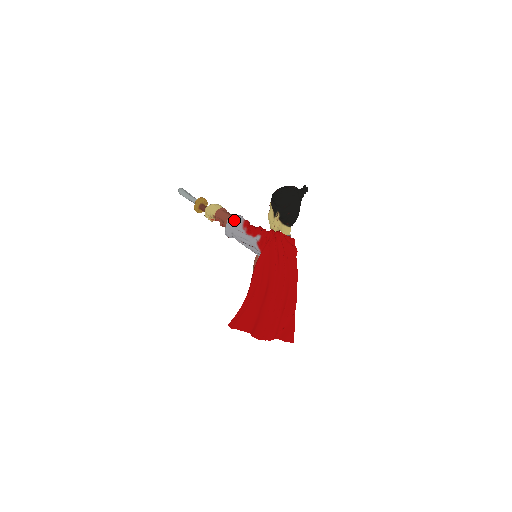
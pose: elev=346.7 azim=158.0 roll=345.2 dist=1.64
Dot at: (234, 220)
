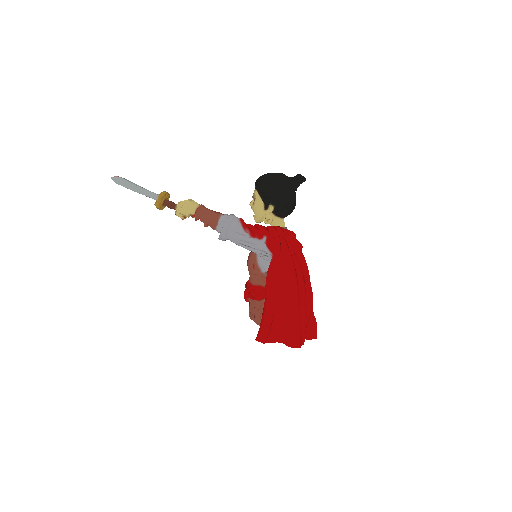
Dot at: (231, 222)
